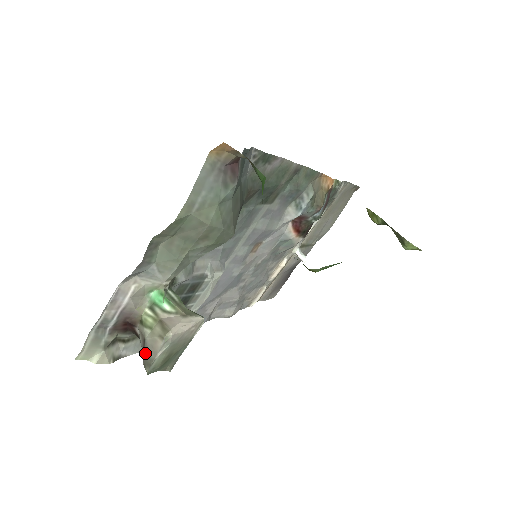
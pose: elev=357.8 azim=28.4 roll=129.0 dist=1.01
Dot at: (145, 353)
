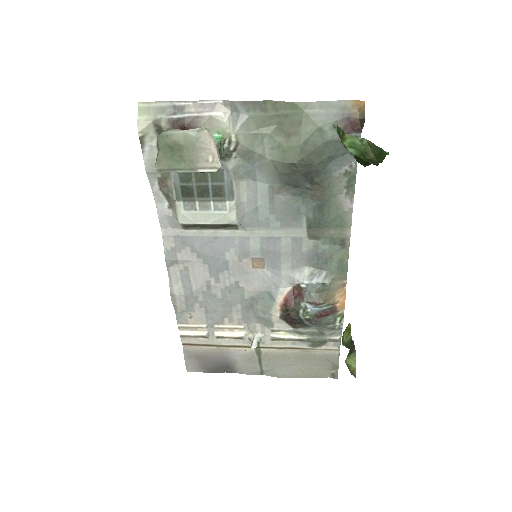
Dot at: occluded
